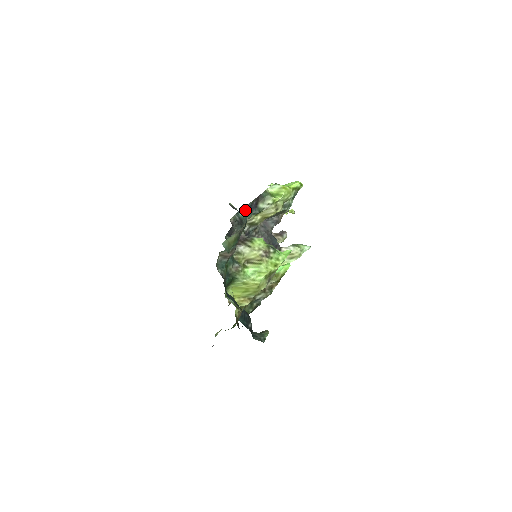
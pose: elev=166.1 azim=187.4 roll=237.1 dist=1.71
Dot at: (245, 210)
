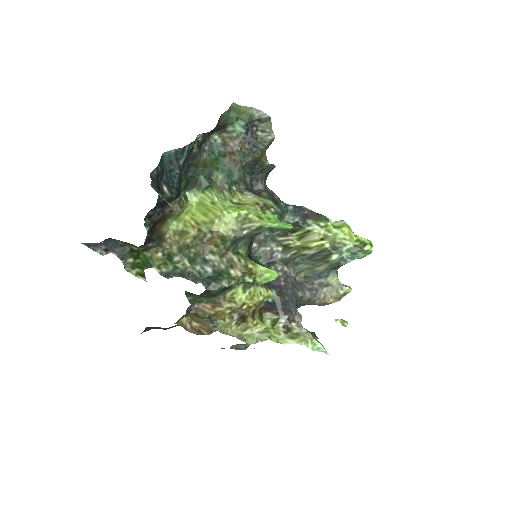
Dot at: (290, 207)
